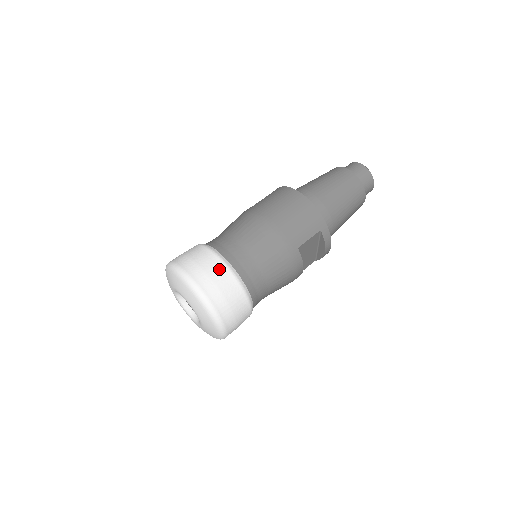
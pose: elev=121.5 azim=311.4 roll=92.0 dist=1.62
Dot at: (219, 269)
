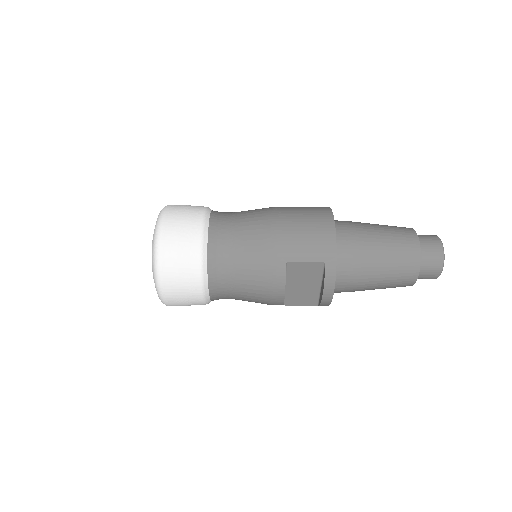
Dot at: (193, 227)
